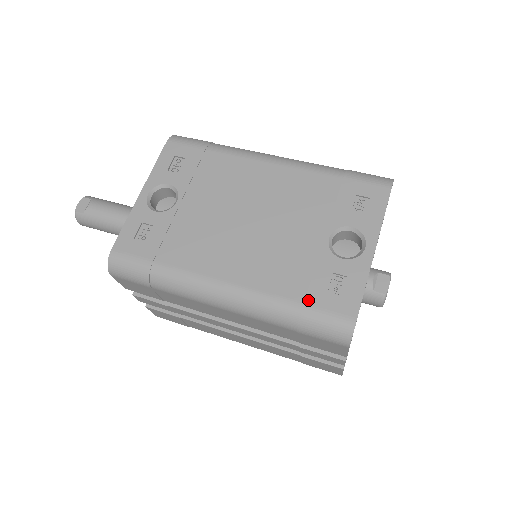
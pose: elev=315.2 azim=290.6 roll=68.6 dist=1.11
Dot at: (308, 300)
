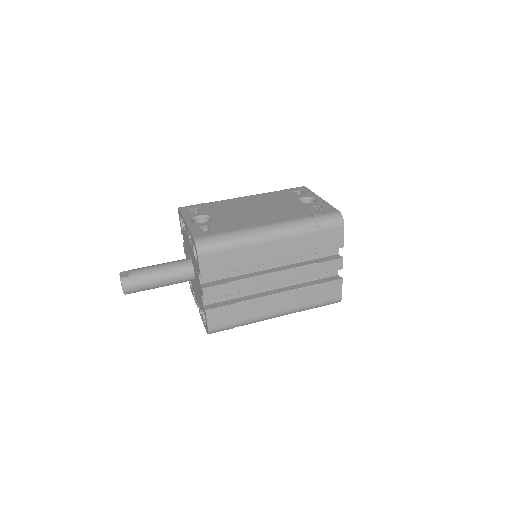
Dot at: (313, 214)
